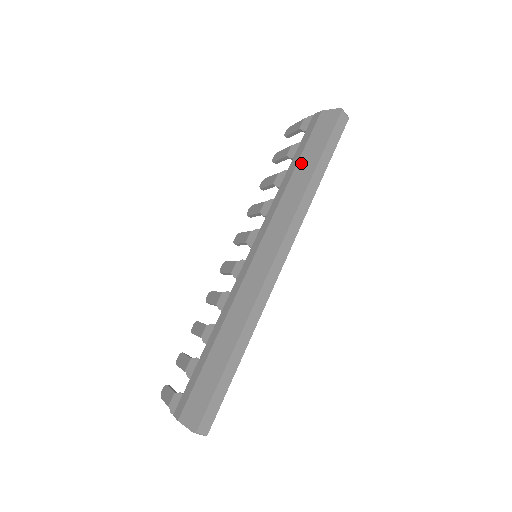
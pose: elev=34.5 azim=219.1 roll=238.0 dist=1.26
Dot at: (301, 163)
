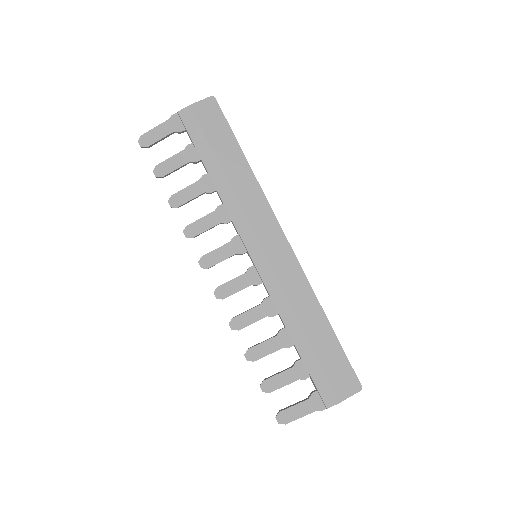
Dot at: (223, 159)
